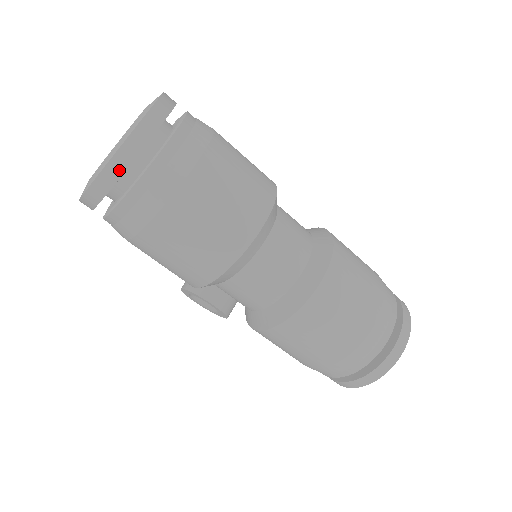
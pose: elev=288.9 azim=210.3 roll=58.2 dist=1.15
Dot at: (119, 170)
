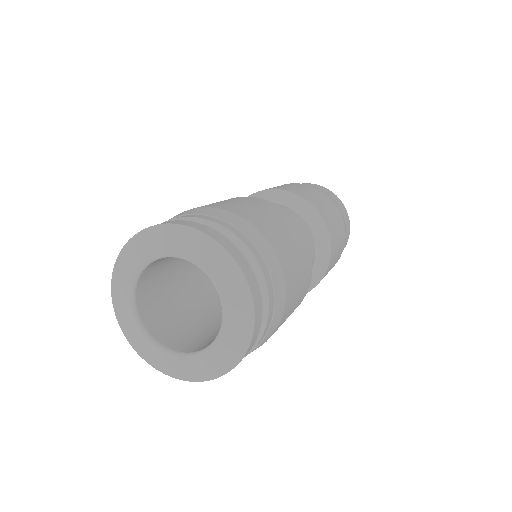
Dot at: (259, 326)
